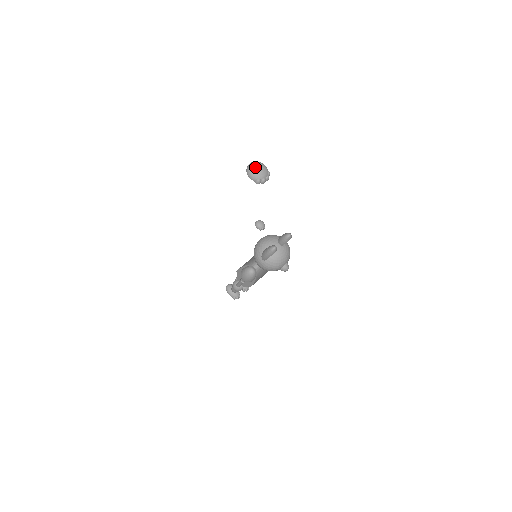
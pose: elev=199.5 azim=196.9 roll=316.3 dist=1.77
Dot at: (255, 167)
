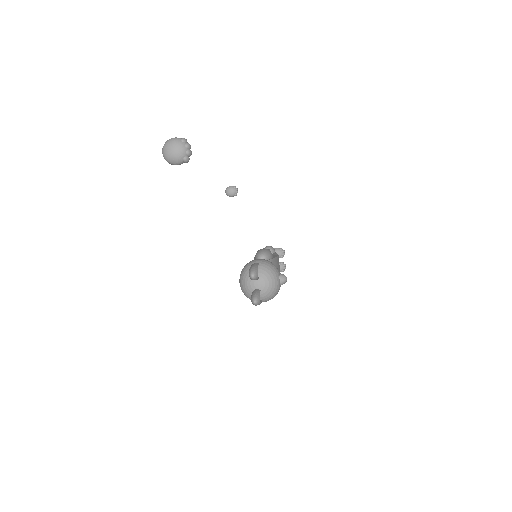
Dot at: (169, 154)
